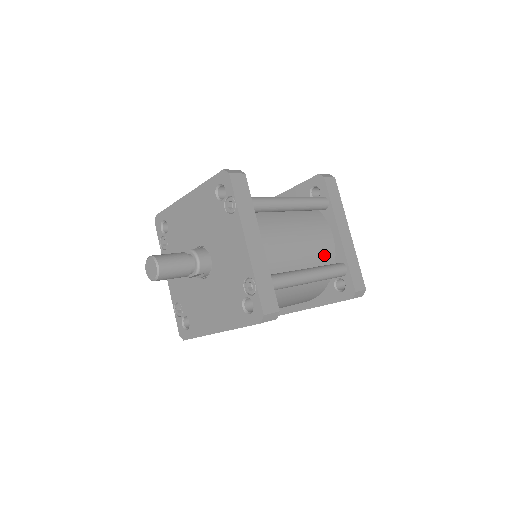
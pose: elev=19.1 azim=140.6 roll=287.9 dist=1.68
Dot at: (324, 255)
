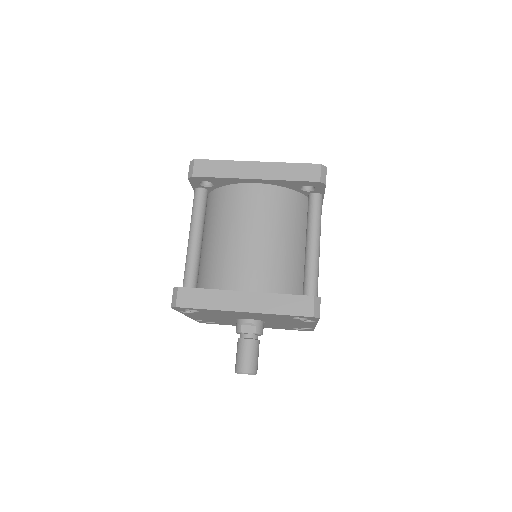
Dot at: occluded
